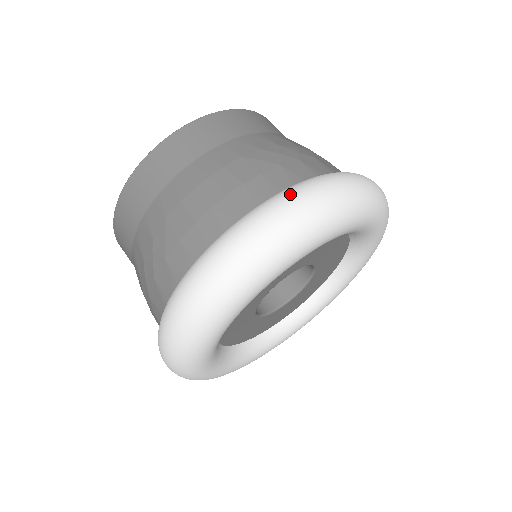
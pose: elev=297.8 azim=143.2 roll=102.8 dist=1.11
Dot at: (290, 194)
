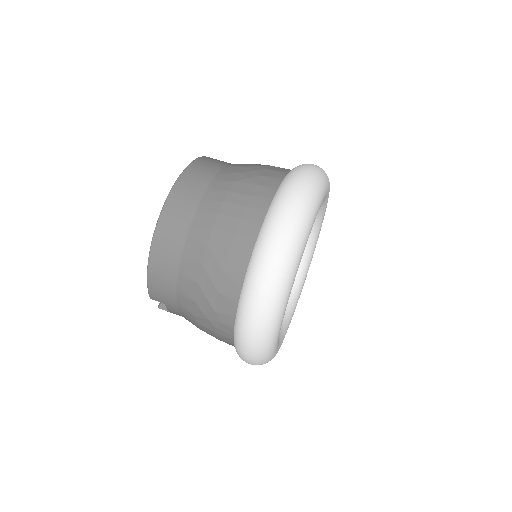
Dot at: (289, 186)
